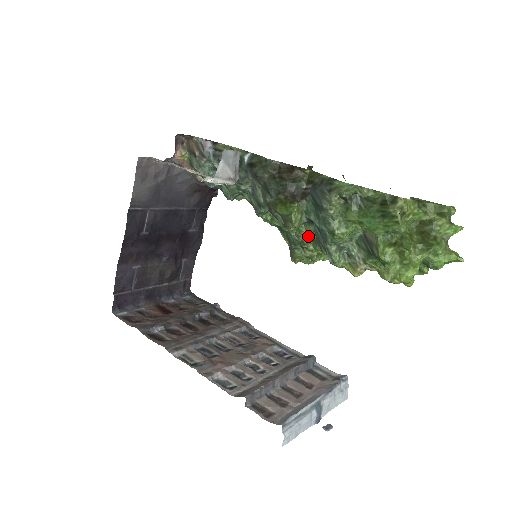
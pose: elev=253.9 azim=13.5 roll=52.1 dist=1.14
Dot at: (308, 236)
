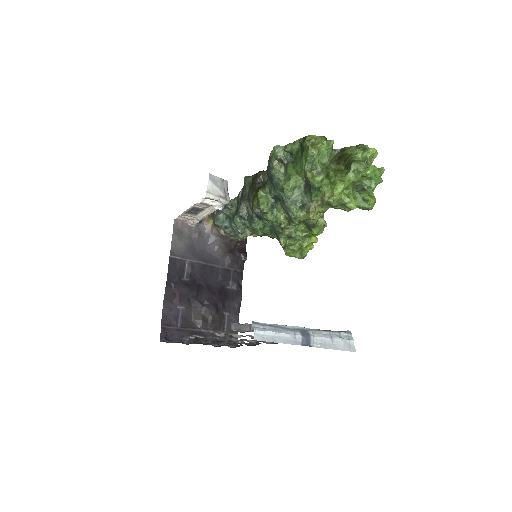
Dot at: (282, 217)
